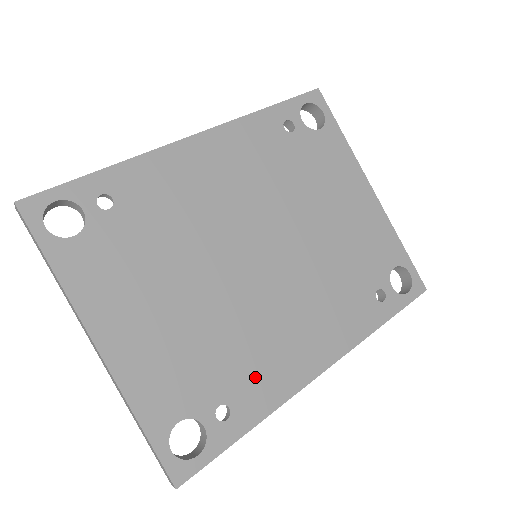
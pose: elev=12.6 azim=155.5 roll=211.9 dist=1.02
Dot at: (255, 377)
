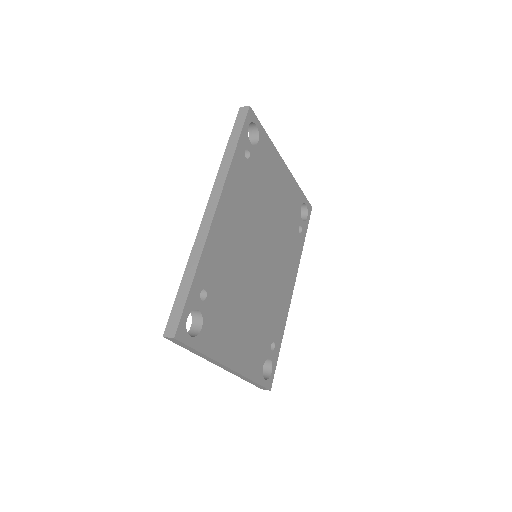
Dot at: (276, 320)
